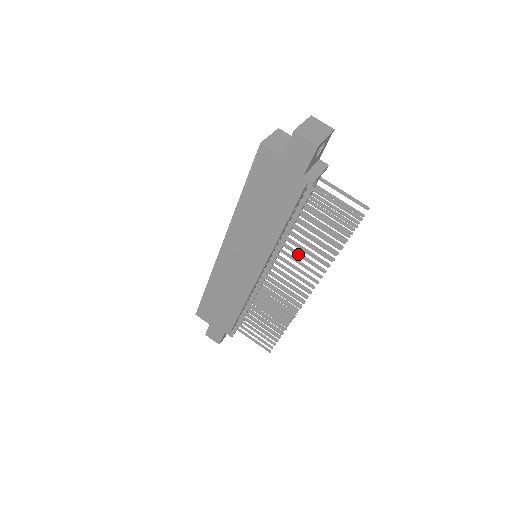
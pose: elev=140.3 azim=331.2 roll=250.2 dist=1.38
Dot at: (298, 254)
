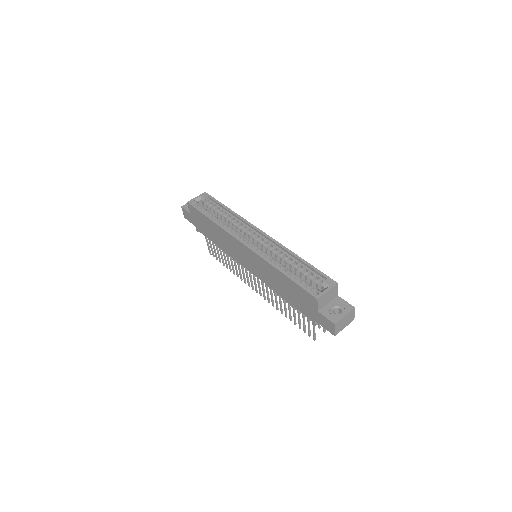
Dot at: (275, 296)
